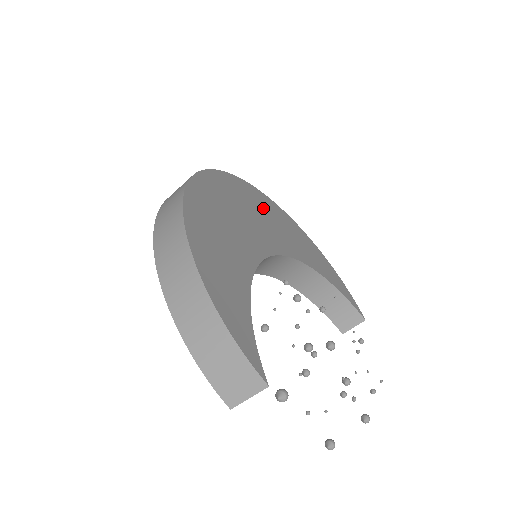
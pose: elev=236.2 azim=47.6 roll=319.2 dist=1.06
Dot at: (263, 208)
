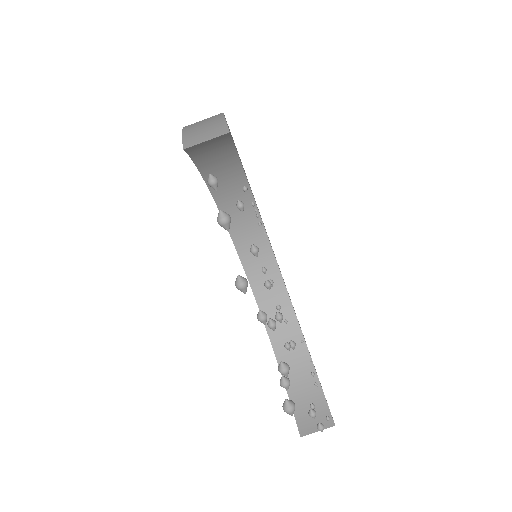
Dot at: occluded
